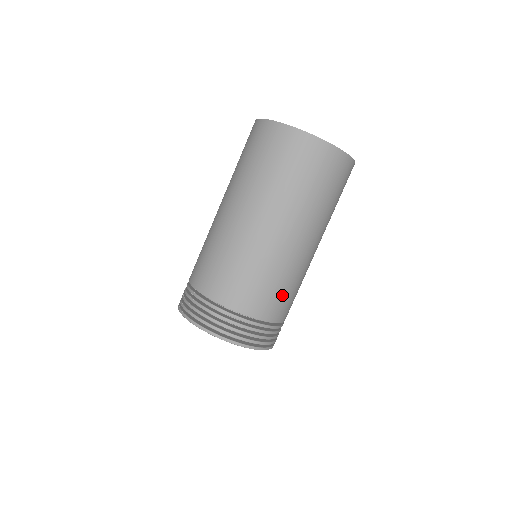
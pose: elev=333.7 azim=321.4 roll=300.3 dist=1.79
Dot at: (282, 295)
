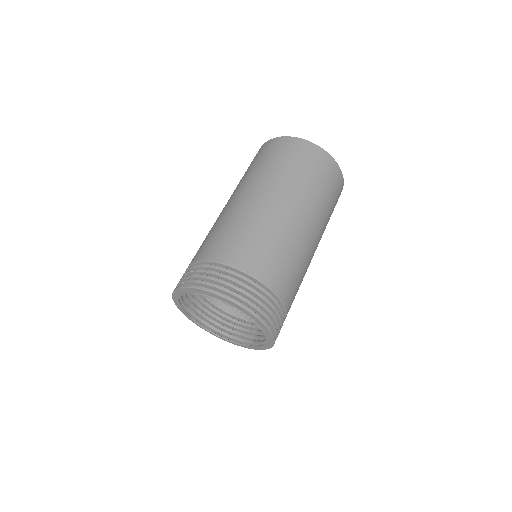
Dot at: (289, 271)
